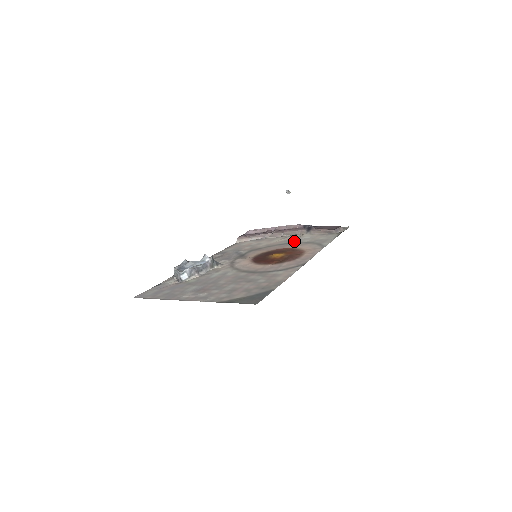
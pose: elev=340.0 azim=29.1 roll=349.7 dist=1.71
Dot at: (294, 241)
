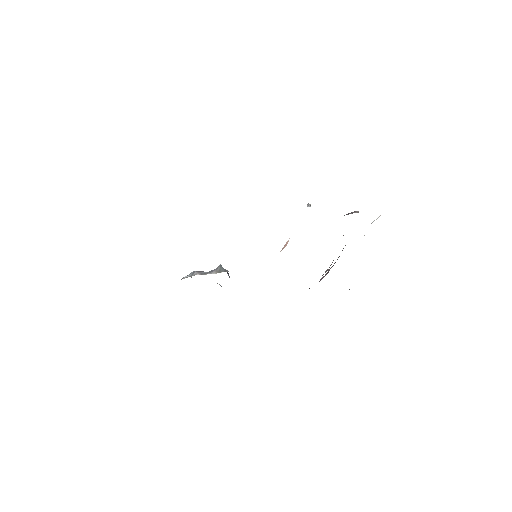
Dot at: occluded
